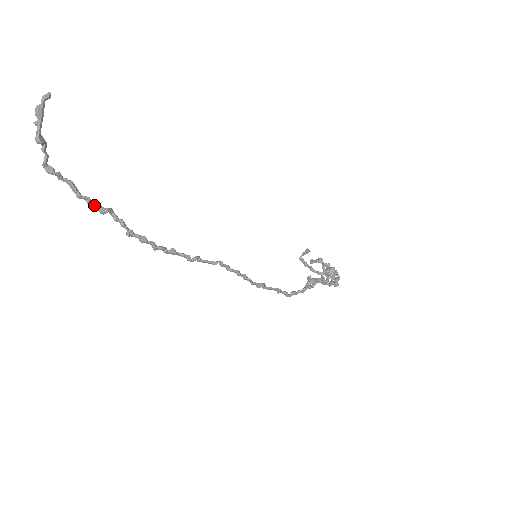
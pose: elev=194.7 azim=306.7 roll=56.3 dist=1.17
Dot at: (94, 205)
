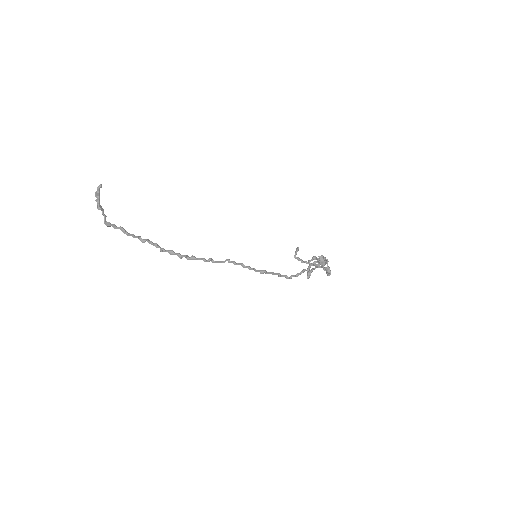
Dot at: (137, 237)
